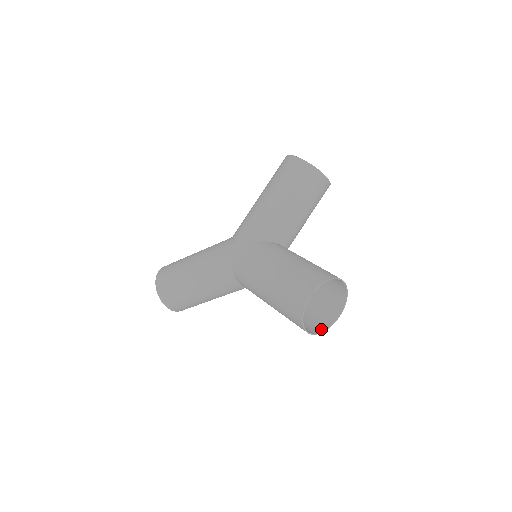
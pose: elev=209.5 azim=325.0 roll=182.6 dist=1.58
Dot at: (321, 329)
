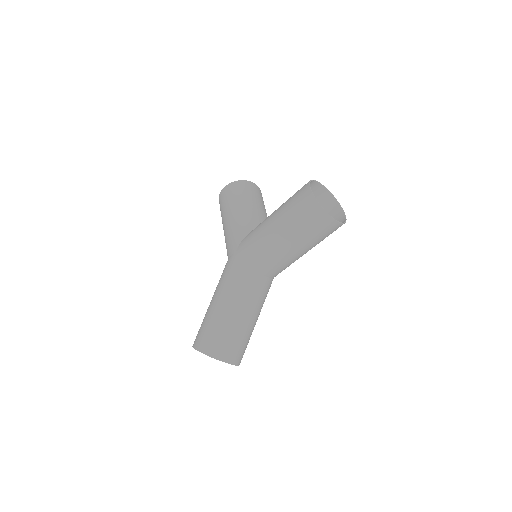
Dot at: (342, 224)
